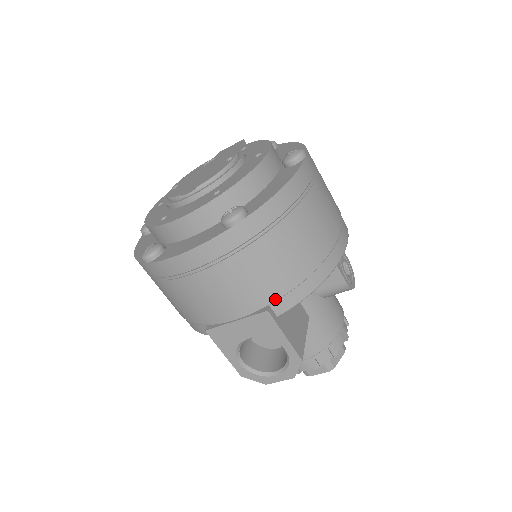
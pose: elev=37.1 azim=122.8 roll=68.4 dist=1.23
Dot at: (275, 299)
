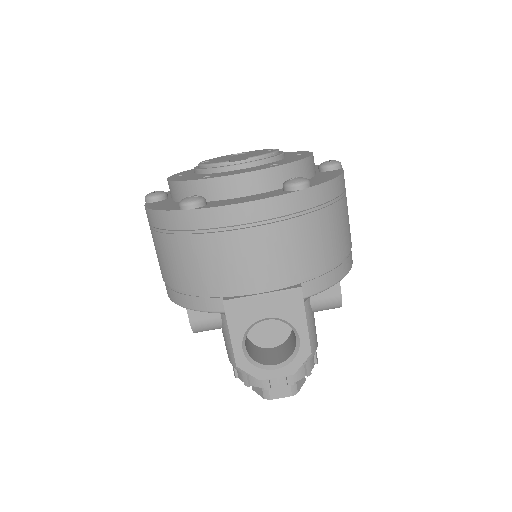
Dot at: (307, 279)
